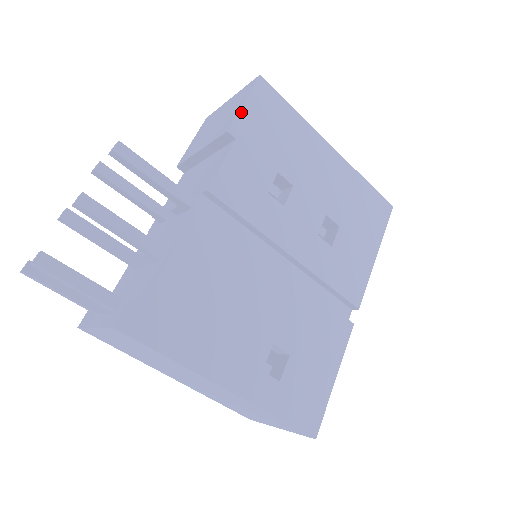
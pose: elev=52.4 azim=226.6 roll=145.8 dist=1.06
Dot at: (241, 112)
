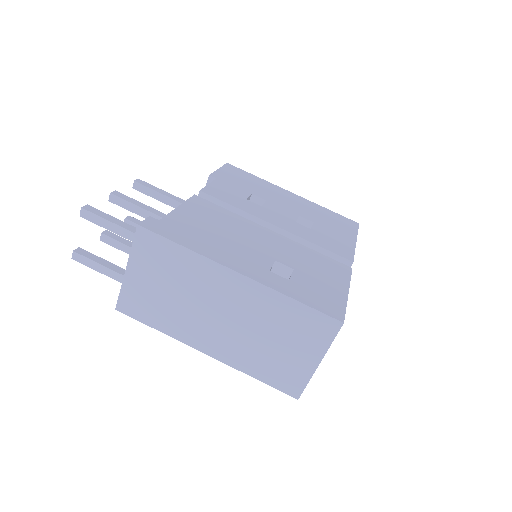
Dot at: (217, 171)
